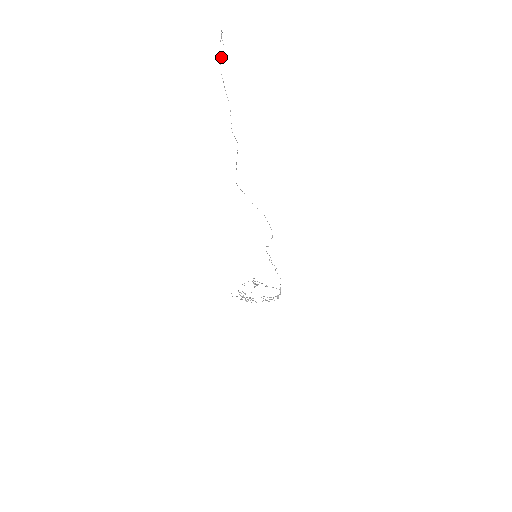
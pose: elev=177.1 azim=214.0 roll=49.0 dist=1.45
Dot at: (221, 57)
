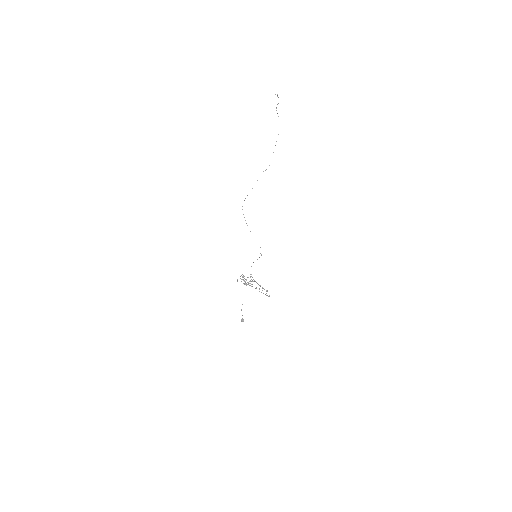
Dot at: (277, 104)
